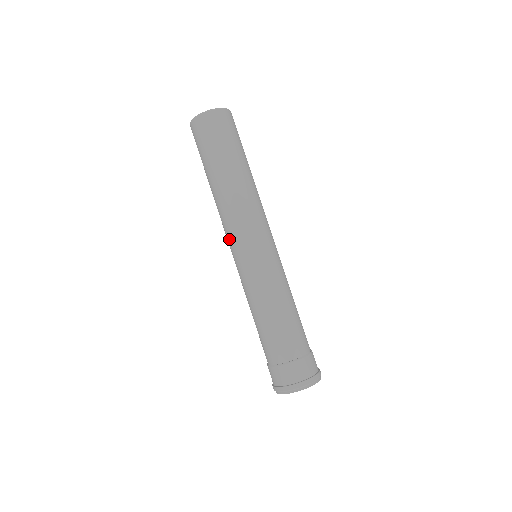
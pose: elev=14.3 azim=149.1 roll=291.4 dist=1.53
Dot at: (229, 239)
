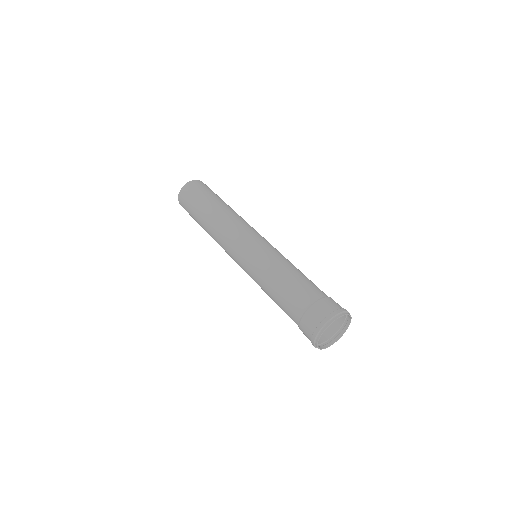
Dot at: (231, 244)
